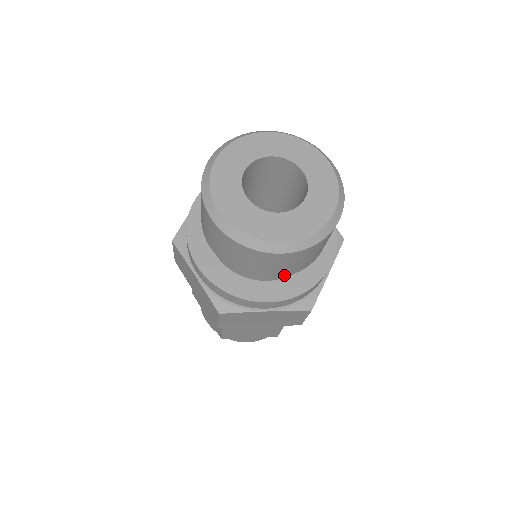
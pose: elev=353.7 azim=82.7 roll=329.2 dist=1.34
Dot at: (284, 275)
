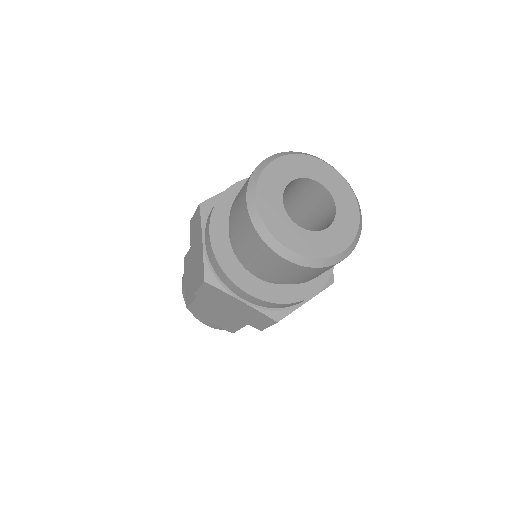
Dot at: occluded
